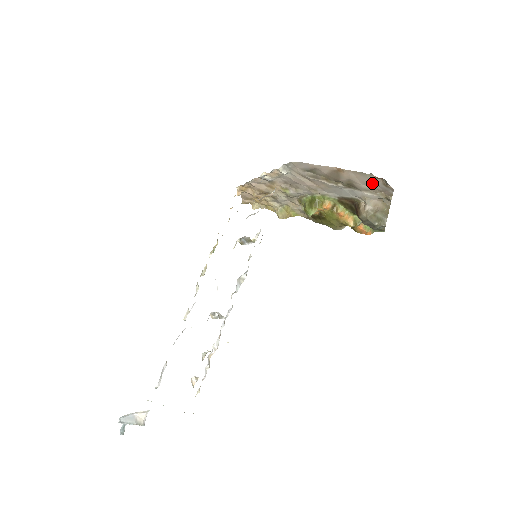
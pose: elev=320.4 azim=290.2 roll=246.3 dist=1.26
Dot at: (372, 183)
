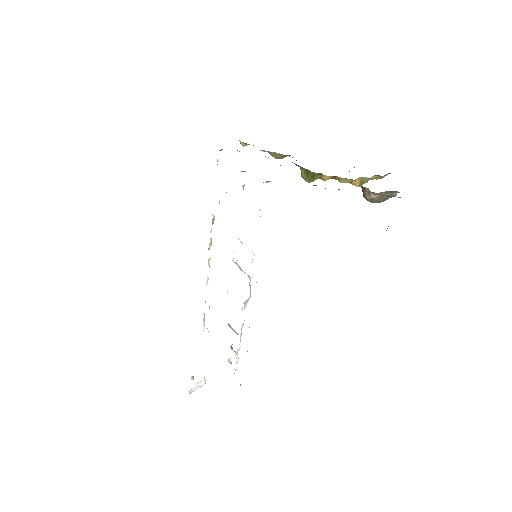
Dot at: occluded
